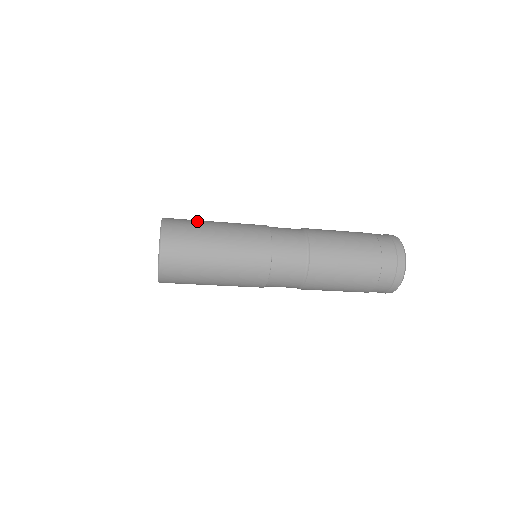
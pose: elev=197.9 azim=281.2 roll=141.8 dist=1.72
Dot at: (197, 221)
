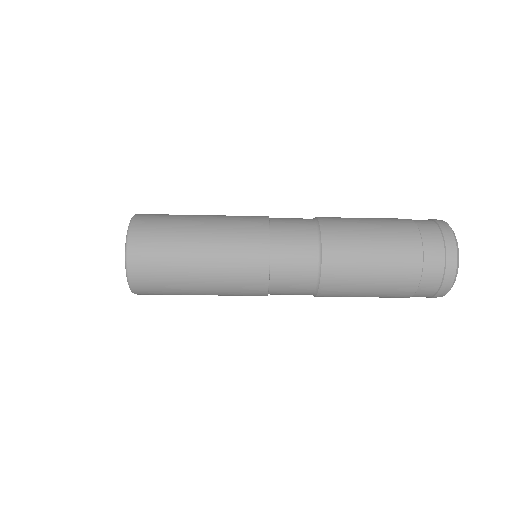
Dot at: (172, 238)
